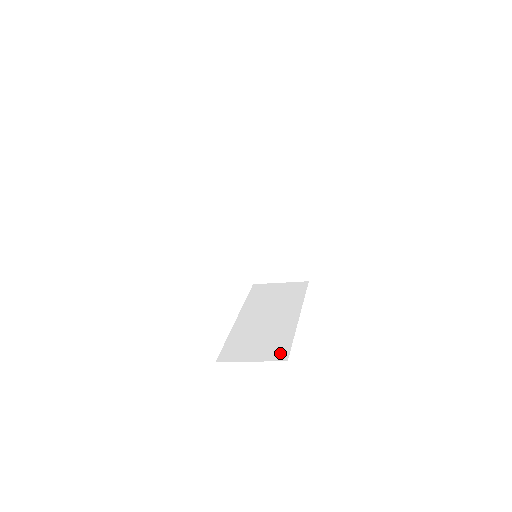
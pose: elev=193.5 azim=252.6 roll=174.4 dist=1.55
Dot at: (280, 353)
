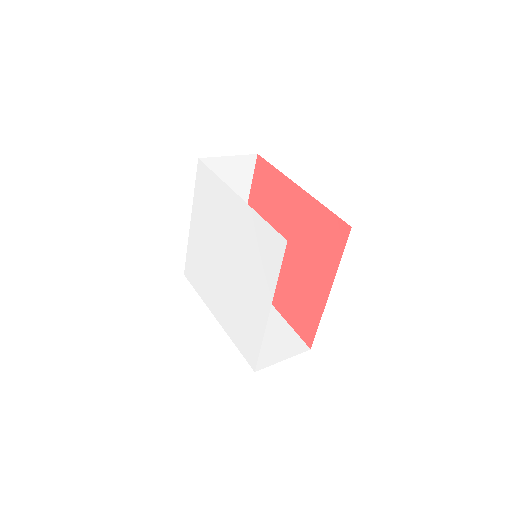
Dot at: (297, 344)
